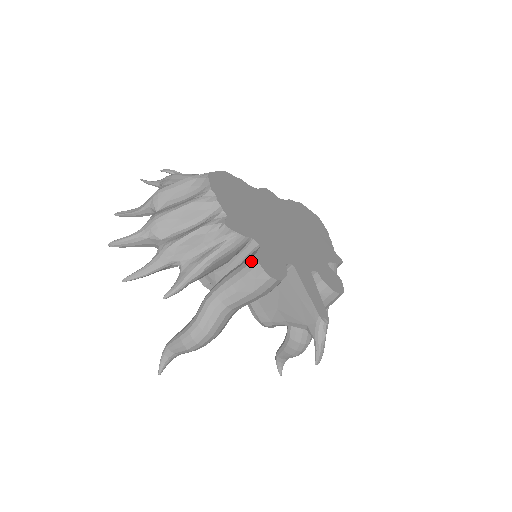
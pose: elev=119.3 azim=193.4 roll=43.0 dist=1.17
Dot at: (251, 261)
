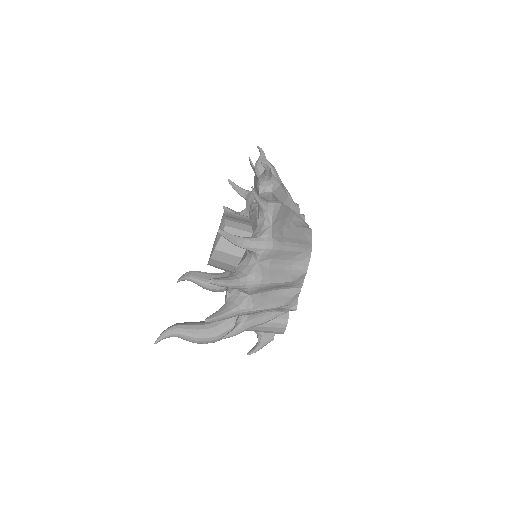
Dot at: (283, 323)
